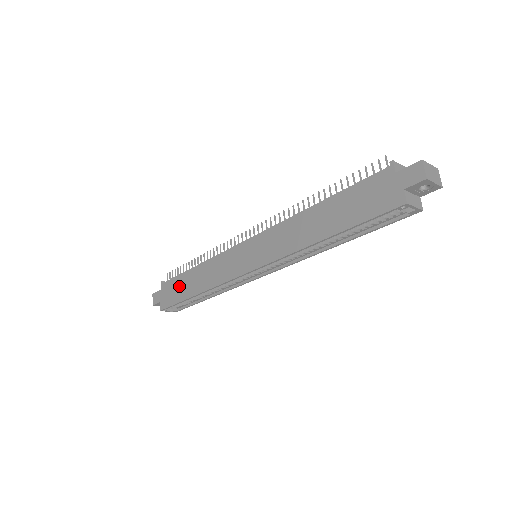
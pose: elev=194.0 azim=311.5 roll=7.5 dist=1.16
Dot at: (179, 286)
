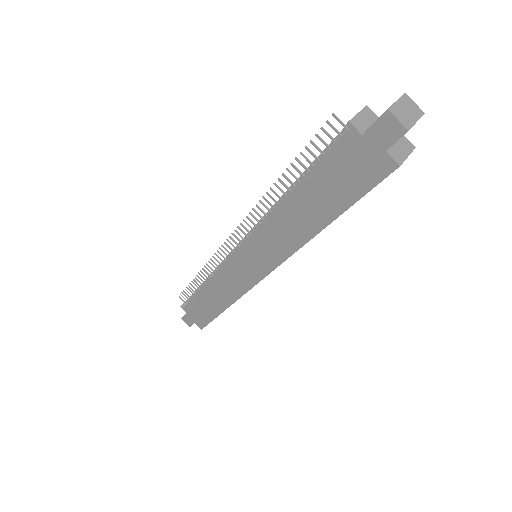
Dot at: (202, 307)
